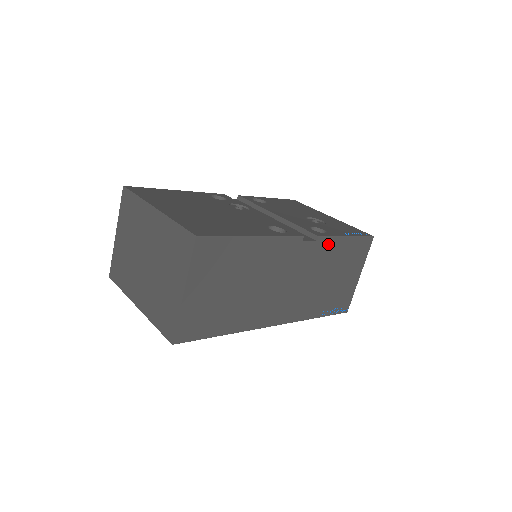
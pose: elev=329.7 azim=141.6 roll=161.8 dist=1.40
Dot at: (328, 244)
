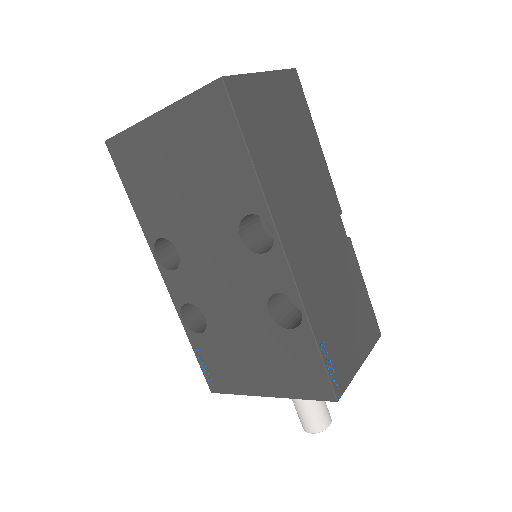
Dot at: (352, 261)
